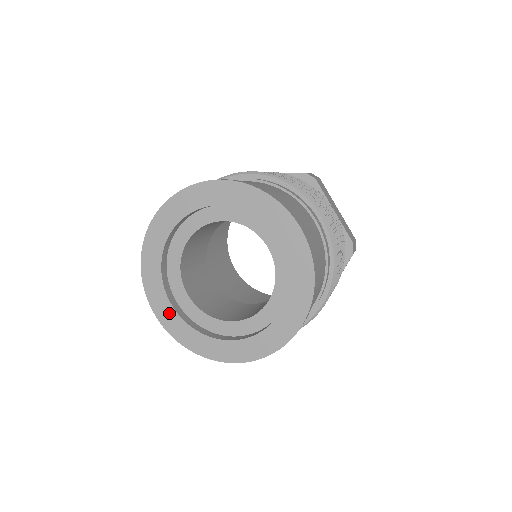
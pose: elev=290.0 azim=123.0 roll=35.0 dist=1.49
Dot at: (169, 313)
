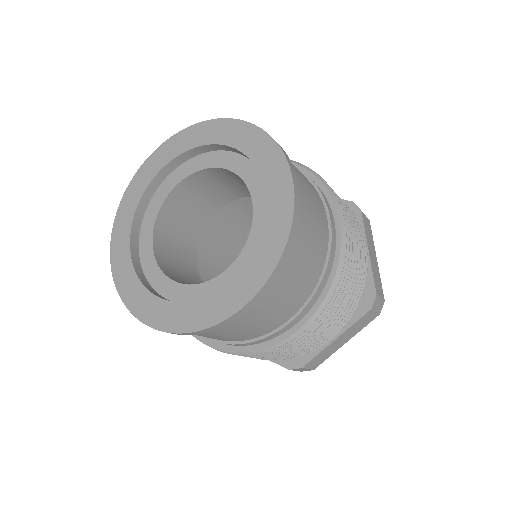
Dot at: (123, 250)
